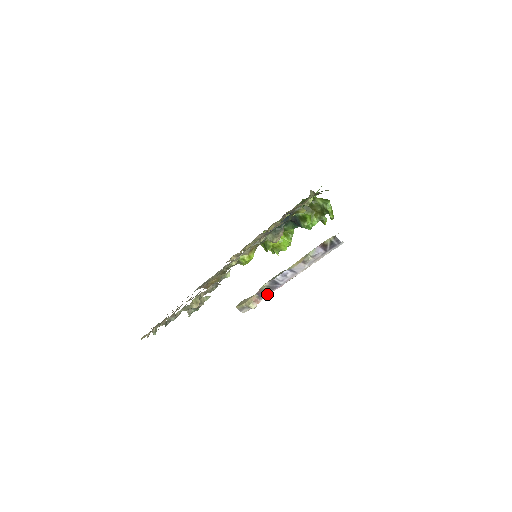
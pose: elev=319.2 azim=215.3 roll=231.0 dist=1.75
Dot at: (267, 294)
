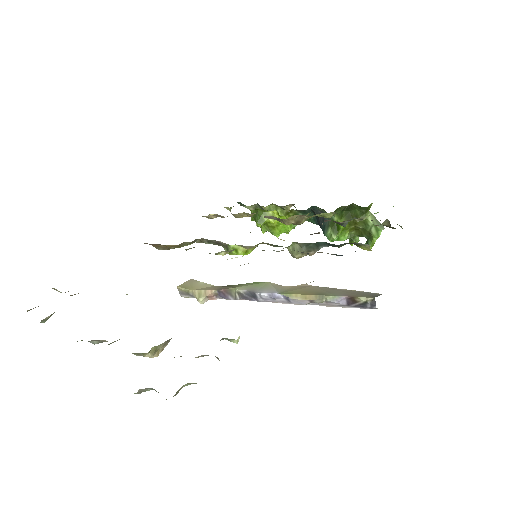
Dot at: (231, 299)
